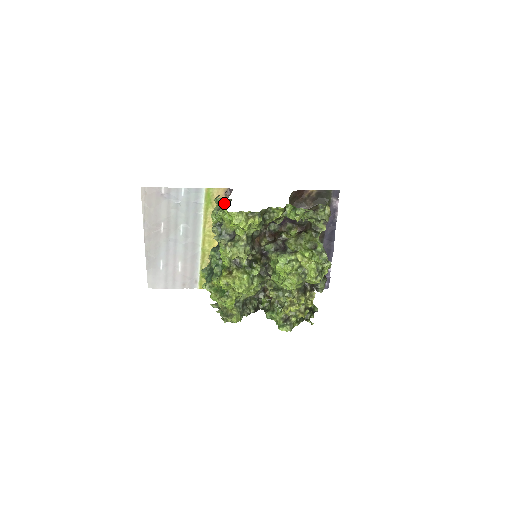
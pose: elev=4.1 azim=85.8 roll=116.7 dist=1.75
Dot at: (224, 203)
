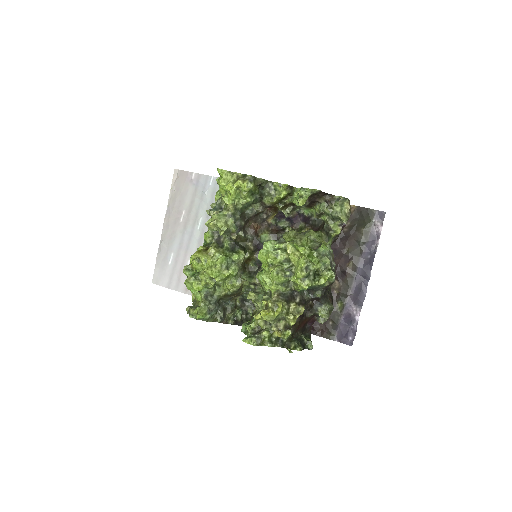
Dot at: occluded
